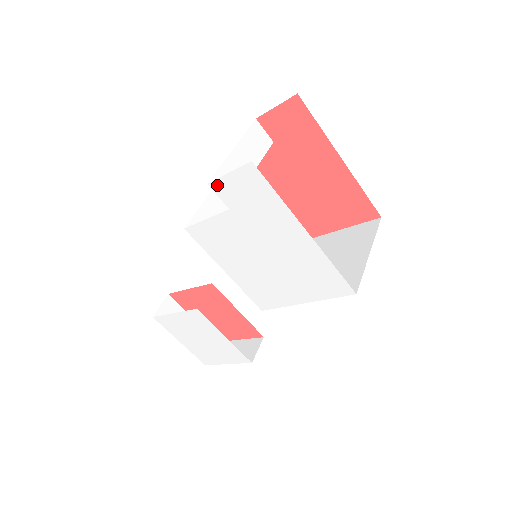
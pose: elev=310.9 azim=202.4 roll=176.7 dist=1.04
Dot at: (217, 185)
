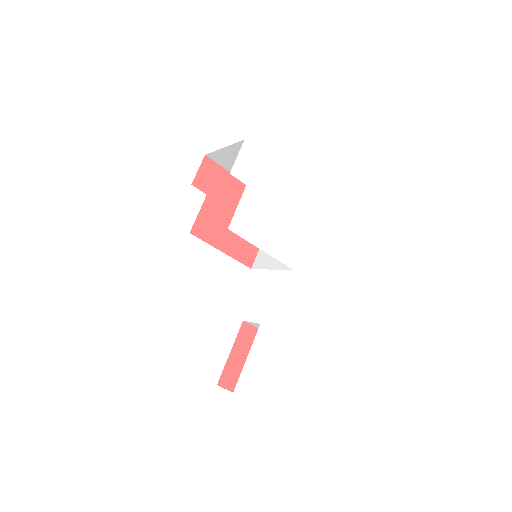
Dot at: (235, 170)
